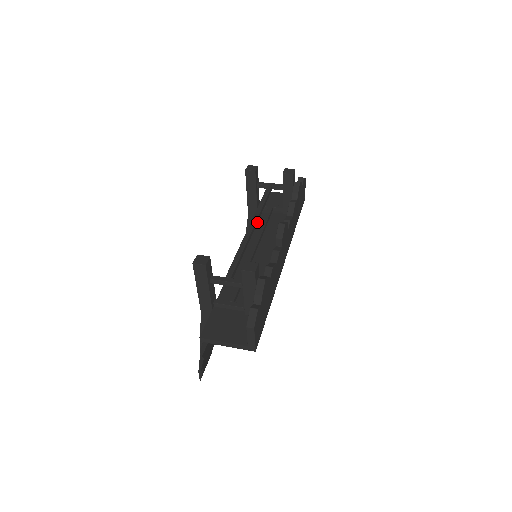
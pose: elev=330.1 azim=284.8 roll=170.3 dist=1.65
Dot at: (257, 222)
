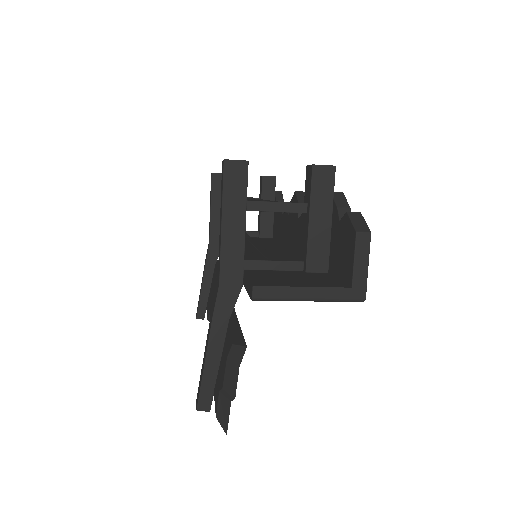
Dot at: occluded
